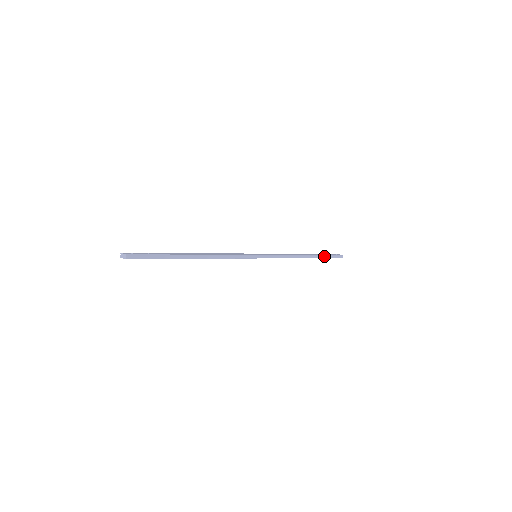
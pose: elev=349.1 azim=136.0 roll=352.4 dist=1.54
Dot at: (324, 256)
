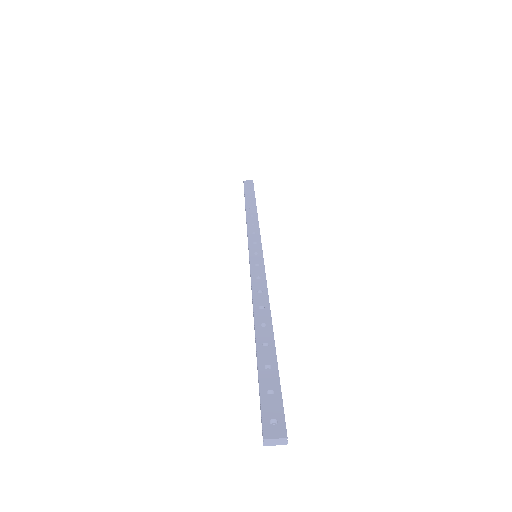
Dot at: (254, 196)
